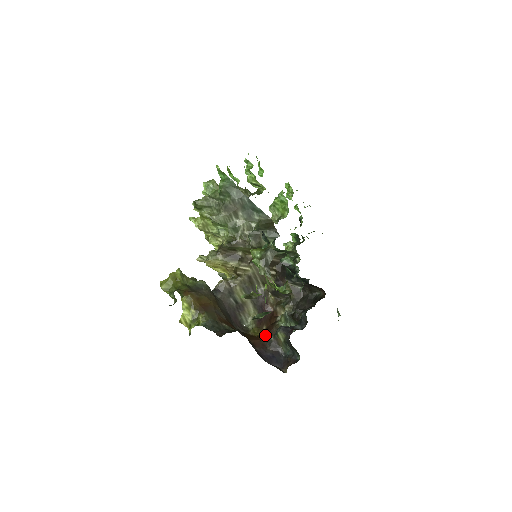
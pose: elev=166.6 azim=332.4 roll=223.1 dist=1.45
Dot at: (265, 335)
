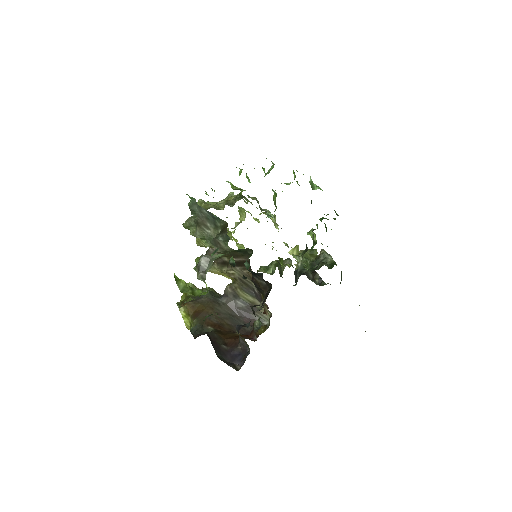
Dot at: (250, 333)
